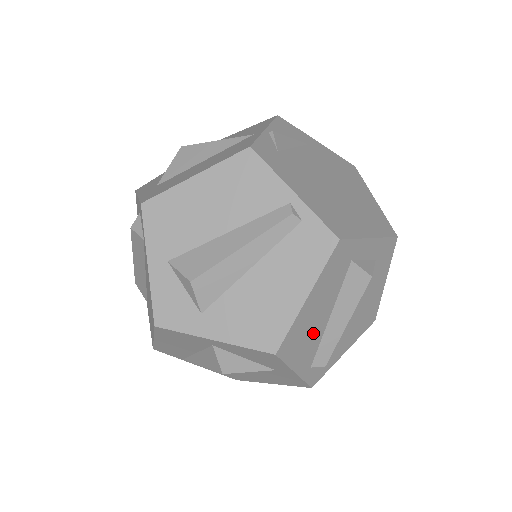
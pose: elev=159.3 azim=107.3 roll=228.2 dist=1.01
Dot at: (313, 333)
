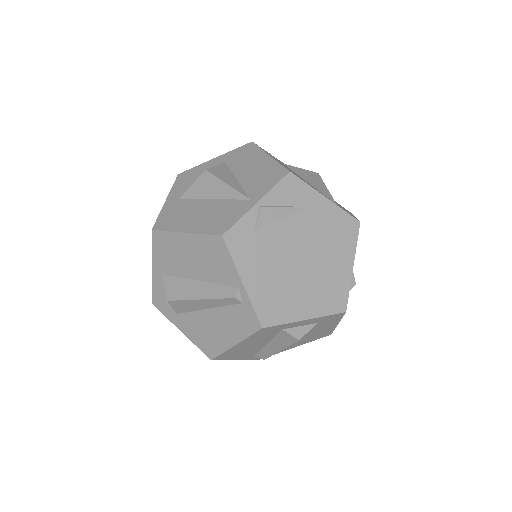
Dot at: (250, 350)
